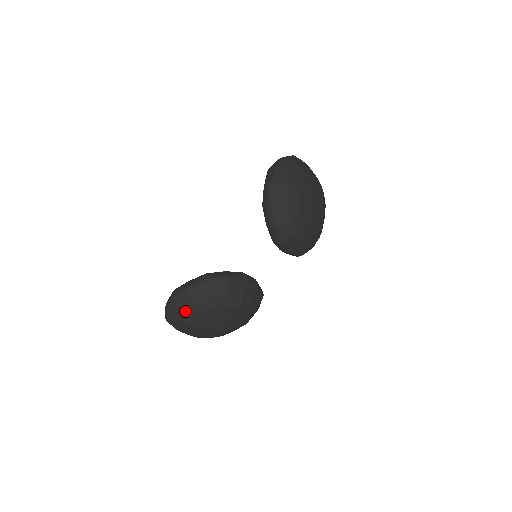
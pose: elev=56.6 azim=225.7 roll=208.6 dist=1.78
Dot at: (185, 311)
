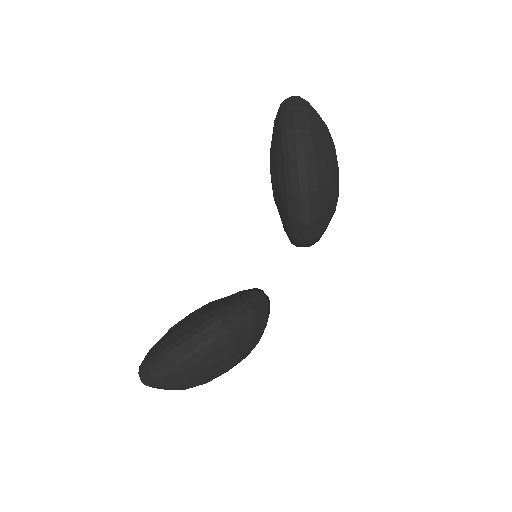
Dot at: (194, 377)
